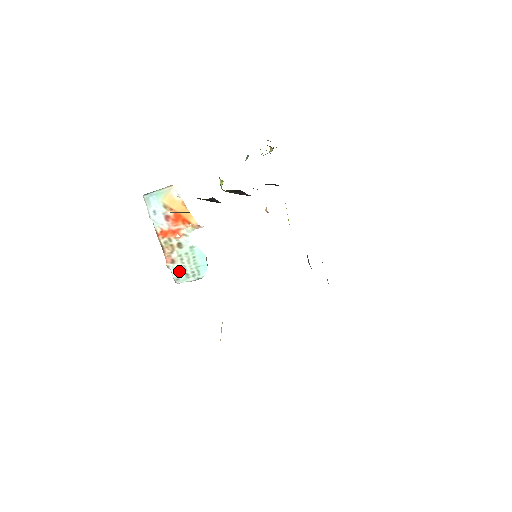
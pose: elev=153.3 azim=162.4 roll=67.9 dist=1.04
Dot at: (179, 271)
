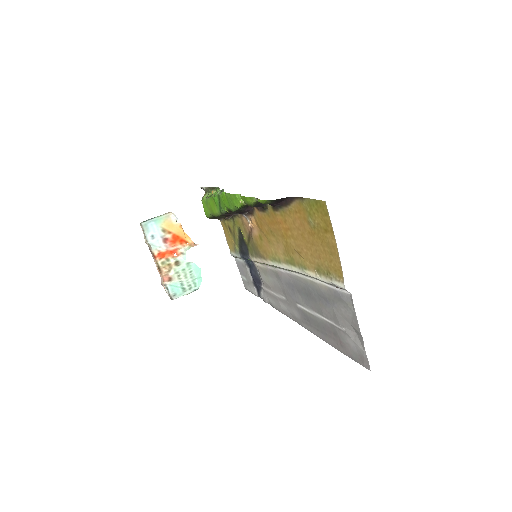
Dot at: (176, 287)
